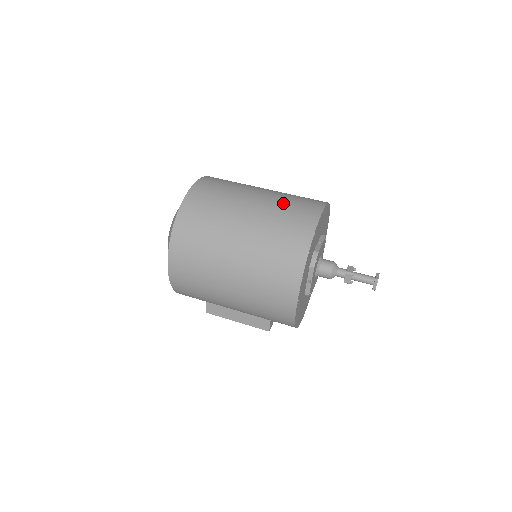
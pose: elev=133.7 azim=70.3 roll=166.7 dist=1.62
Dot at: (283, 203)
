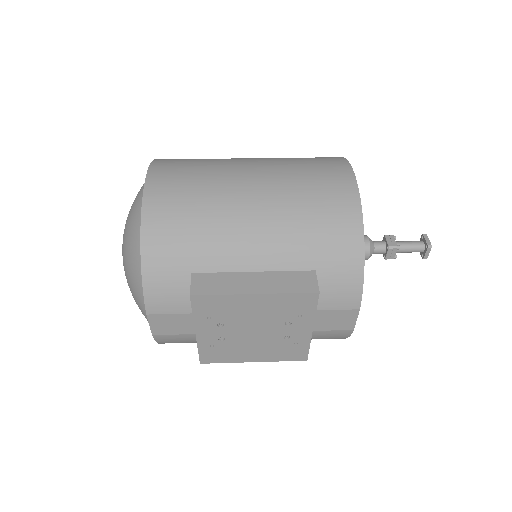
Dot at: occluded
